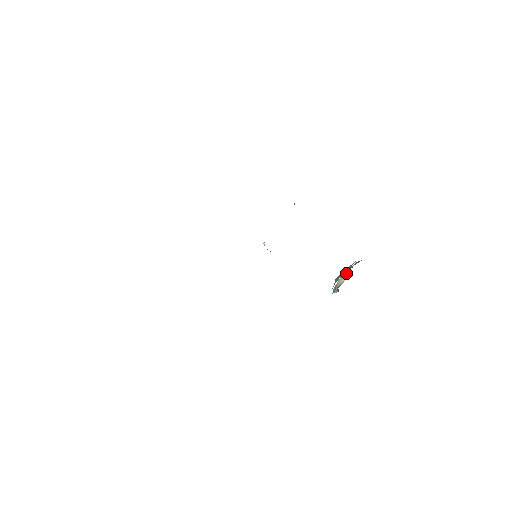
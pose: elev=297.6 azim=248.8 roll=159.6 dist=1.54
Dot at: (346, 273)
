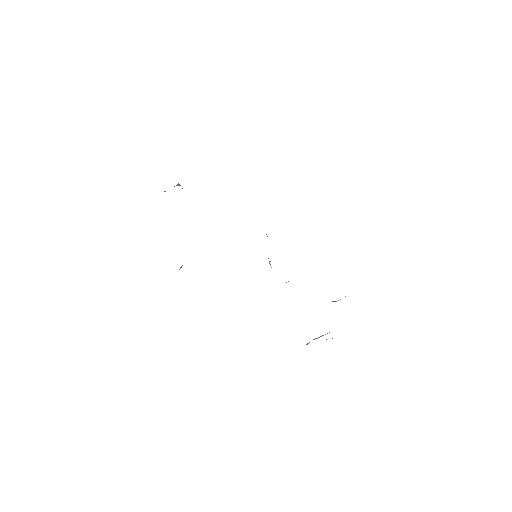
Dot at: (327, 333)
